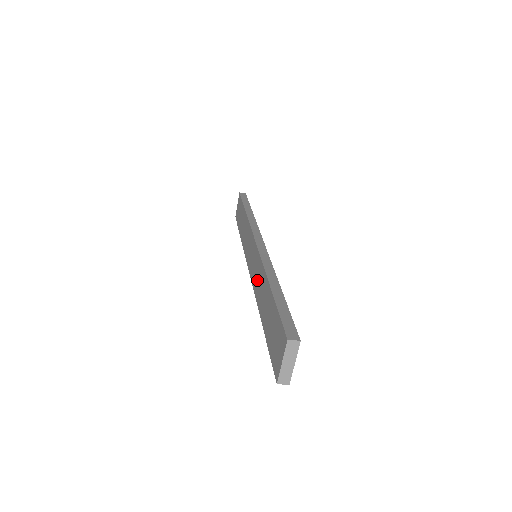
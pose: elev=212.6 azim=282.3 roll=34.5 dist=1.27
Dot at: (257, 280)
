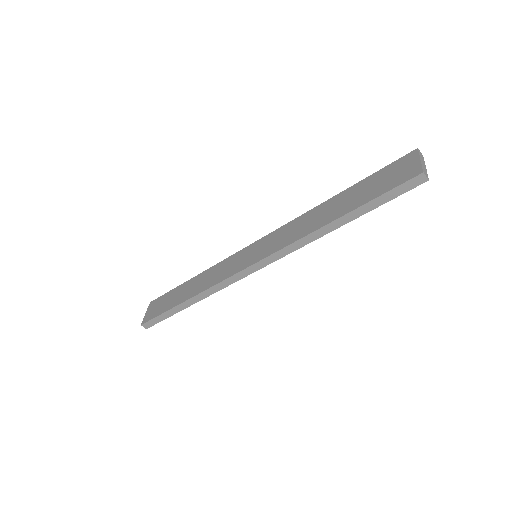
Dot at: (293, 232)
